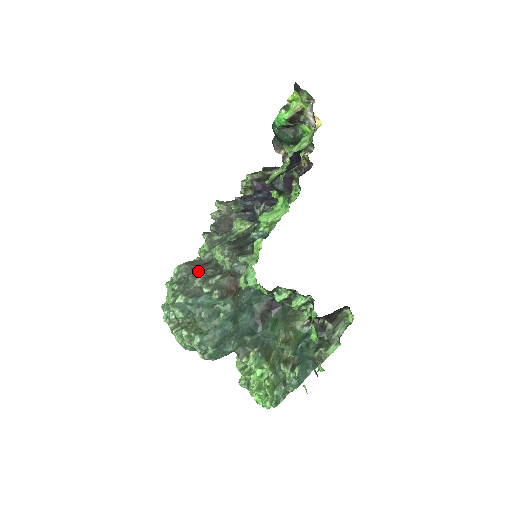
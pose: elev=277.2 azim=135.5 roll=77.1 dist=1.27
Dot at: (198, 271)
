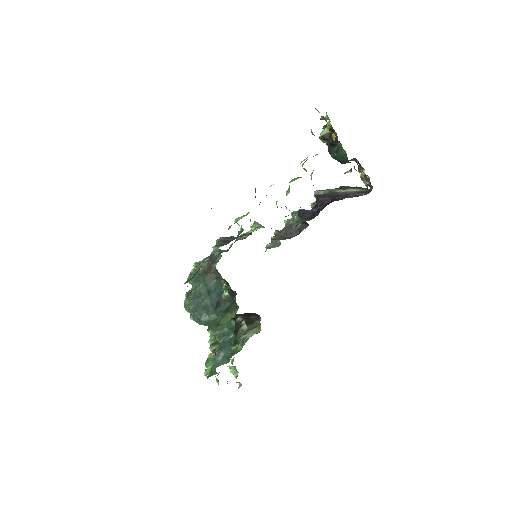
Dot at: occluded
